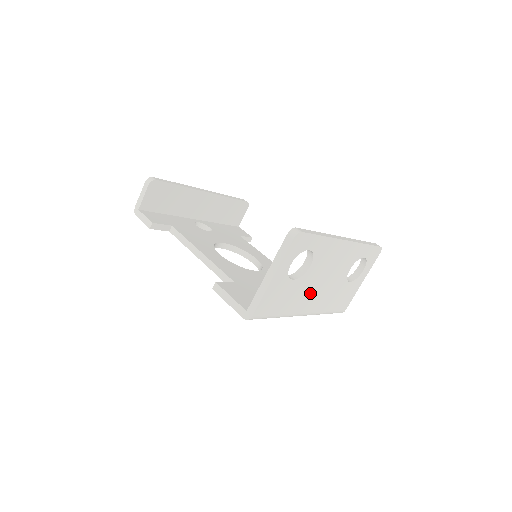
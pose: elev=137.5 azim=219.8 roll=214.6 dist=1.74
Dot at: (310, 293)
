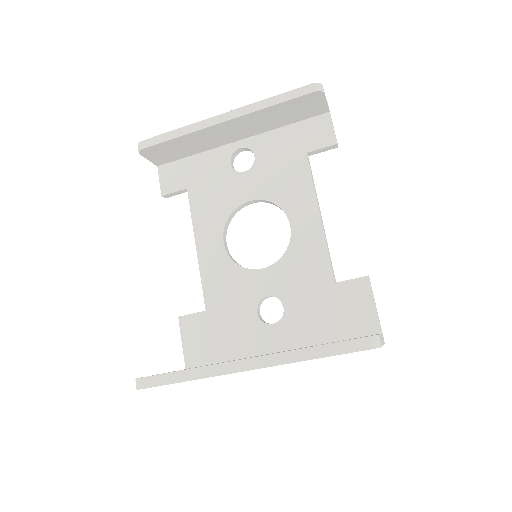
Dot at: occluded
